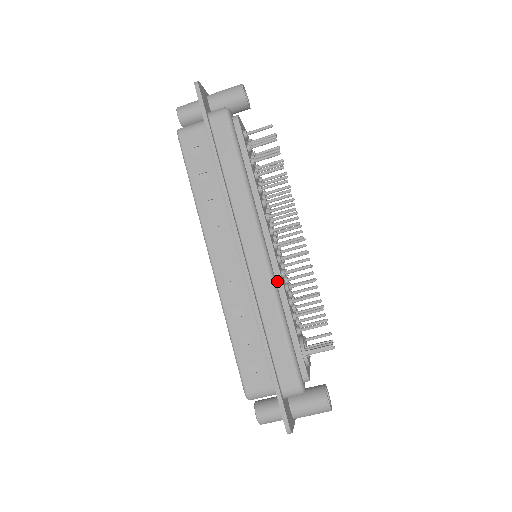
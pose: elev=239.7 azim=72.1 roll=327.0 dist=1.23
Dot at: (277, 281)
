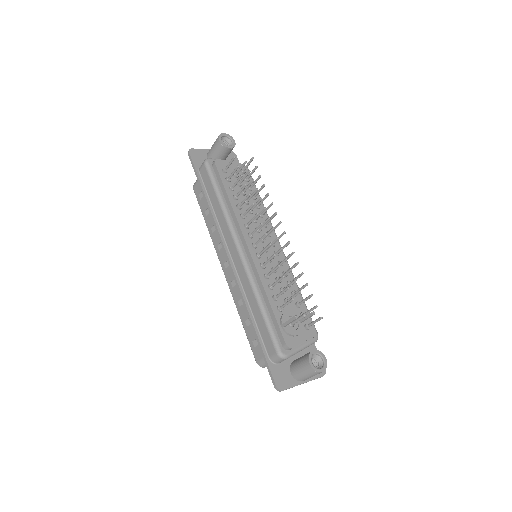
Dot at: (255, 273)
